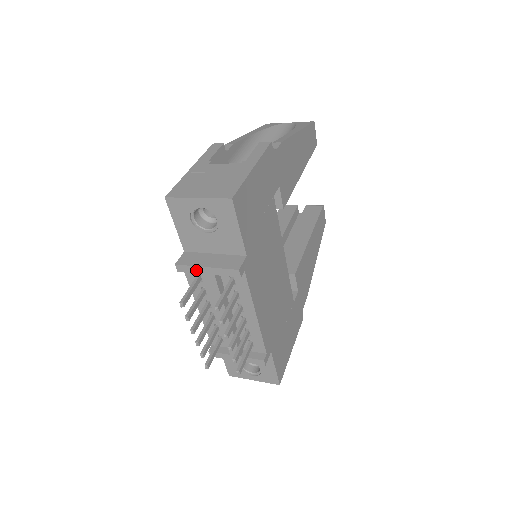
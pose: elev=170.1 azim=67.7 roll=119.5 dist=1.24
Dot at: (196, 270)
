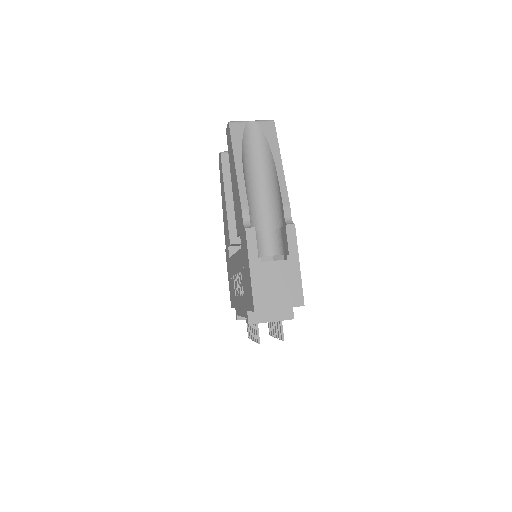
Dot at: occluded
